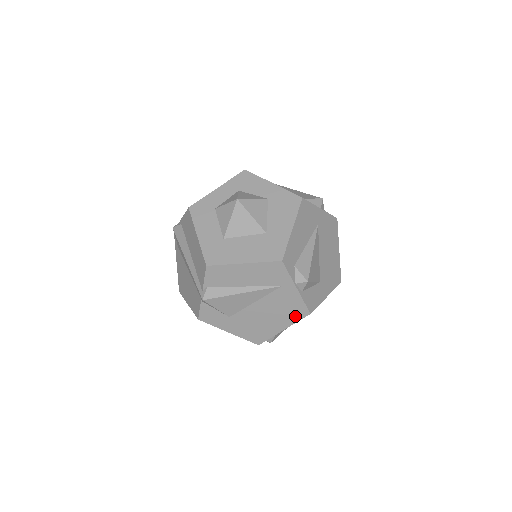
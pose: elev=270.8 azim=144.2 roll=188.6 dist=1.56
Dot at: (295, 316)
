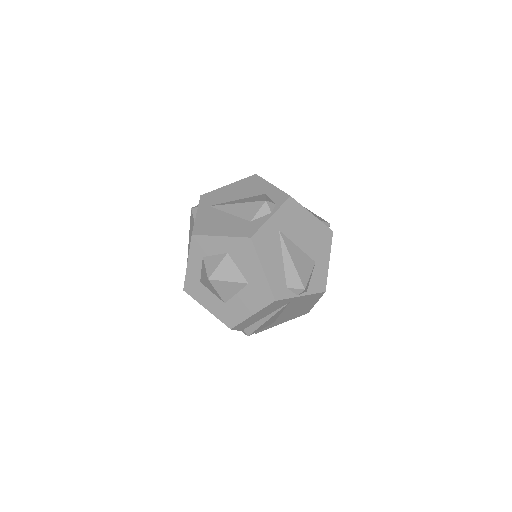
Dot at: (316, 298)
